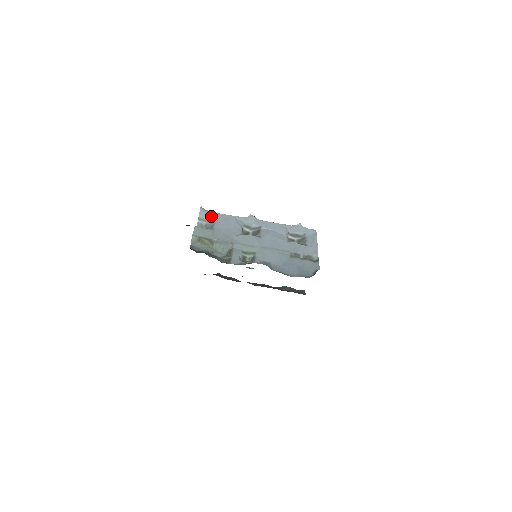
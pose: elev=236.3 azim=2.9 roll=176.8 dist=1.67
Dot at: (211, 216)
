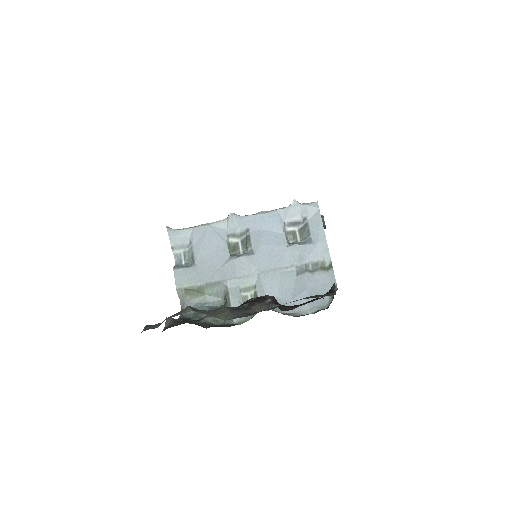
Dot at: (184, 238)
